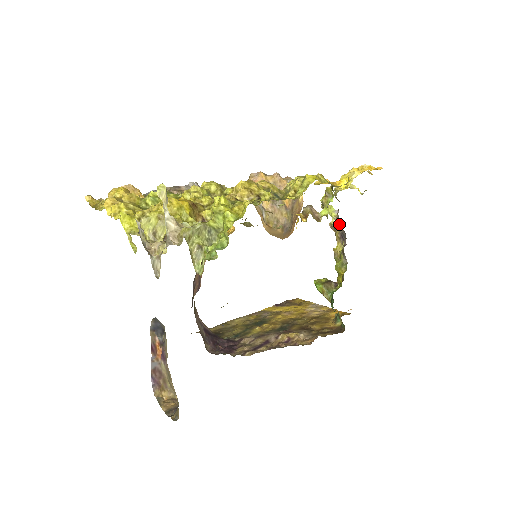
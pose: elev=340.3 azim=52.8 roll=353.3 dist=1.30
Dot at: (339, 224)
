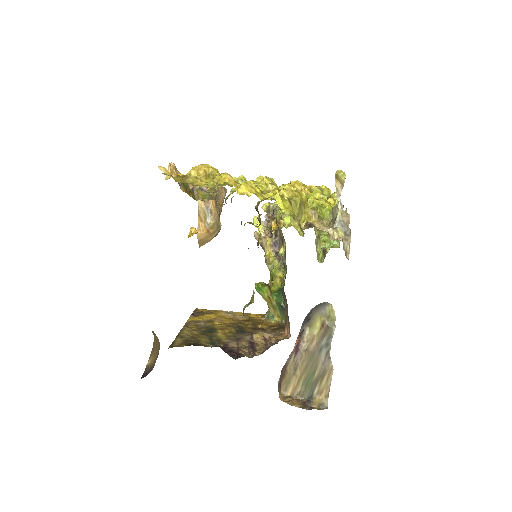
Dot at: (270, 233)
